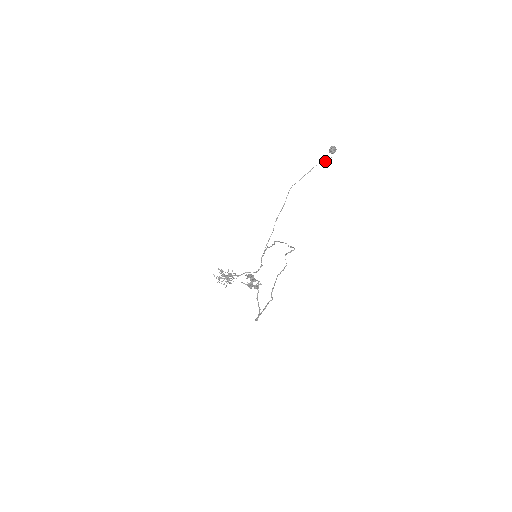
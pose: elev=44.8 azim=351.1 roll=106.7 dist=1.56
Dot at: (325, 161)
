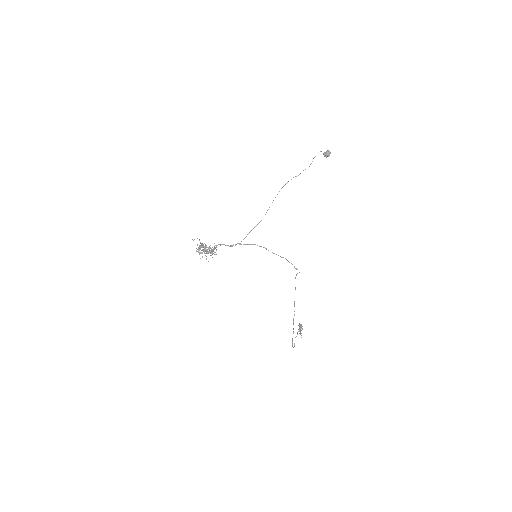
Dot at: occluded
